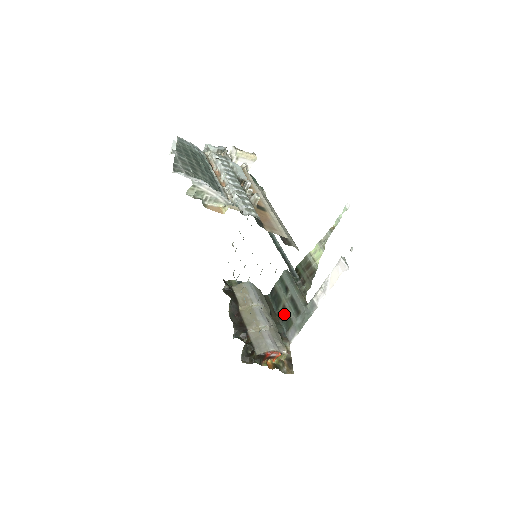
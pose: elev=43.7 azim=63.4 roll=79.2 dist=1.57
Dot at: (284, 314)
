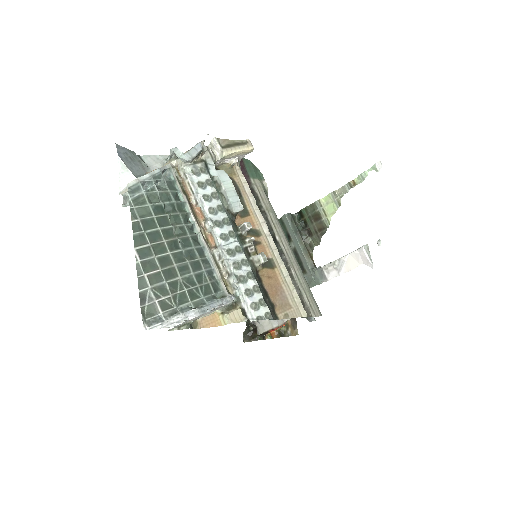
Dot at: occluded
